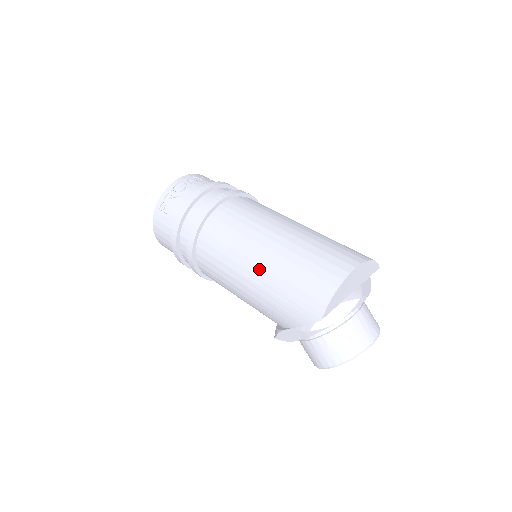
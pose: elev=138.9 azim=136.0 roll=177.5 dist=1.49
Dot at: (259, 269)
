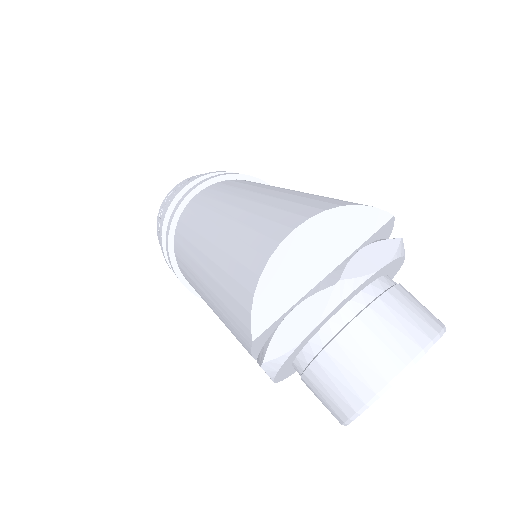
Dot at: (203, 275)
